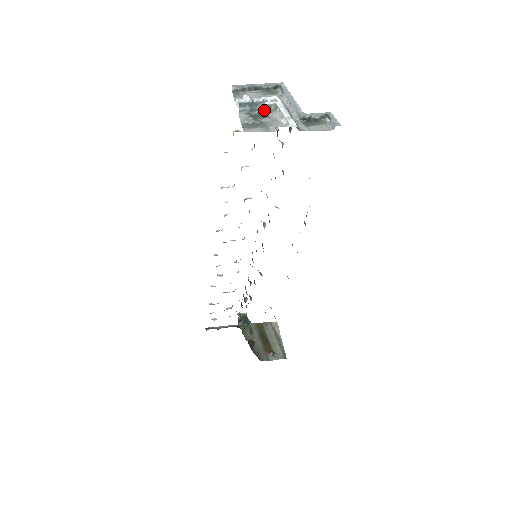
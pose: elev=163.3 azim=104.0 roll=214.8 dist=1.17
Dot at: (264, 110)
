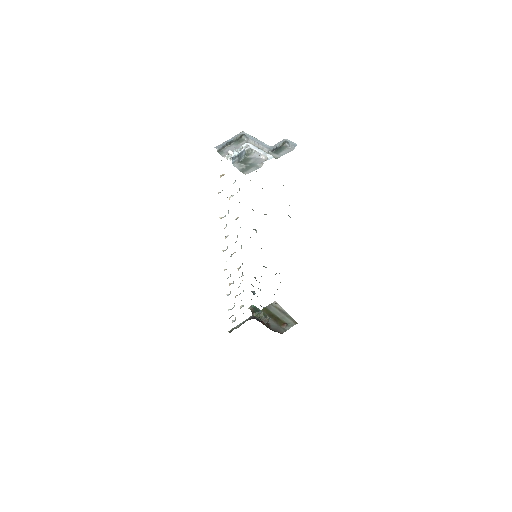
Dot at: (246, 155)
